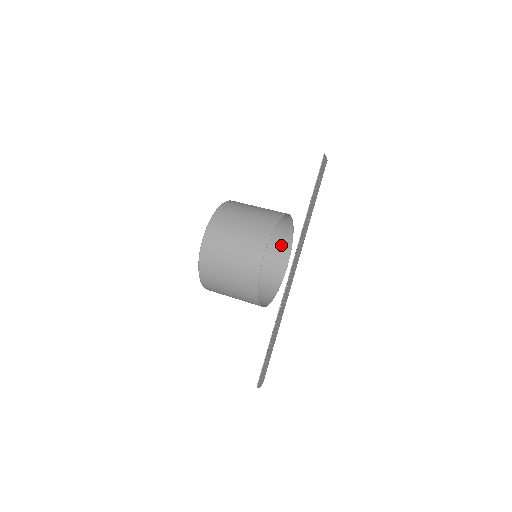
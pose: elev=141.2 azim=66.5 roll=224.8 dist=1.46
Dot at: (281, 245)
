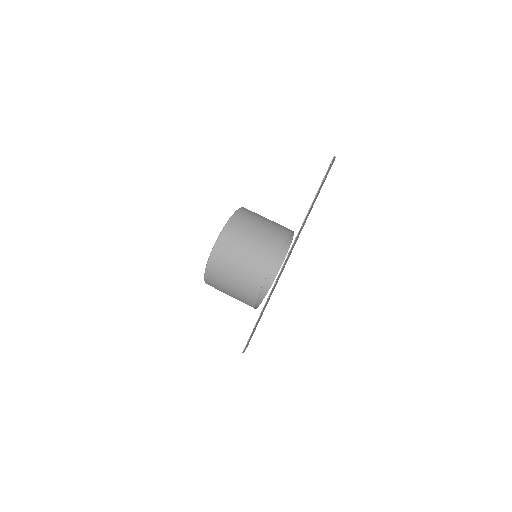
Dot at: occluded
